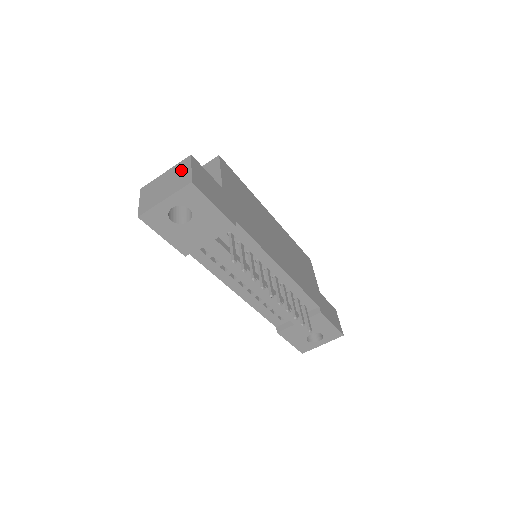
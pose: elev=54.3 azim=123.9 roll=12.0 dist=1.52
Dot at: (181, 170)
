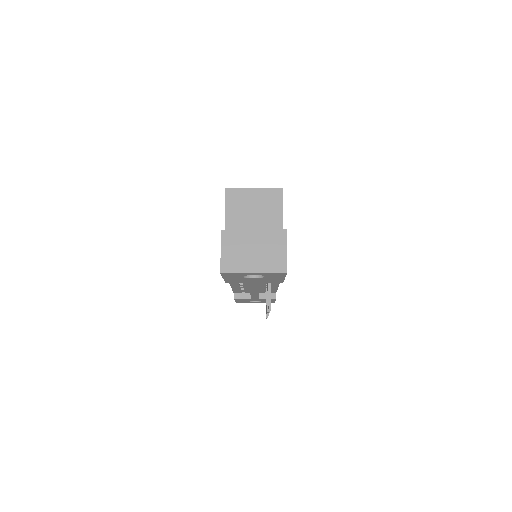
Dot at: (275, 244)
